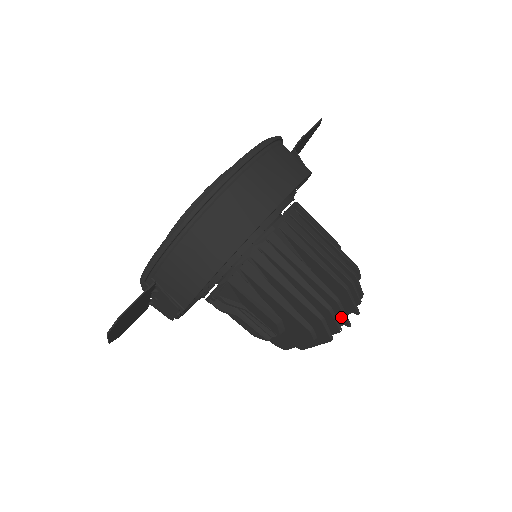
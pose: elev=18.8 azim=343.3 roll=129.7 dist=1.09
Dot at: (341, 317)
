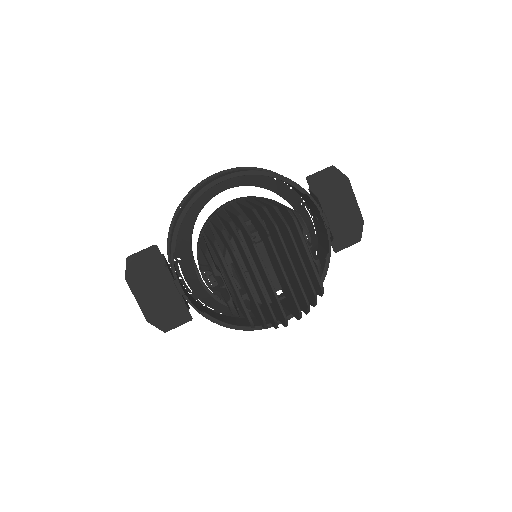
Dot at: (247, 234)
